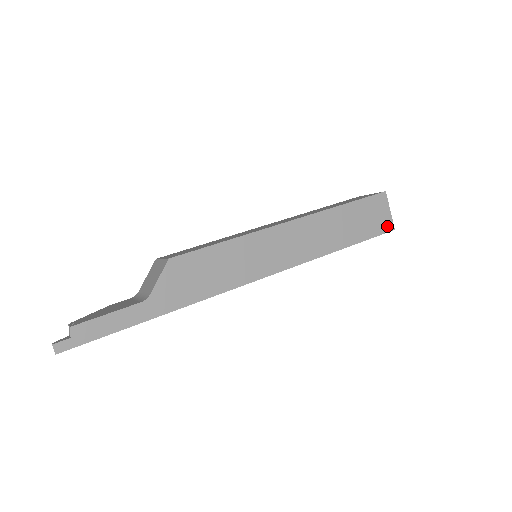
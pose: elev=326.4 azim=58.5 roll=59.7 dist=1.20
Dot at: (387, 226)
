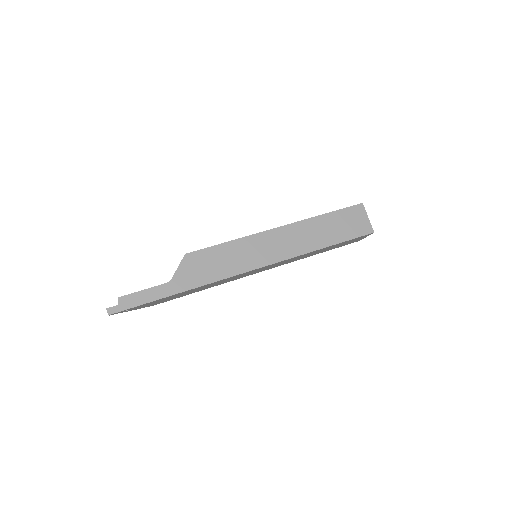
Dot at: (366, 230)
